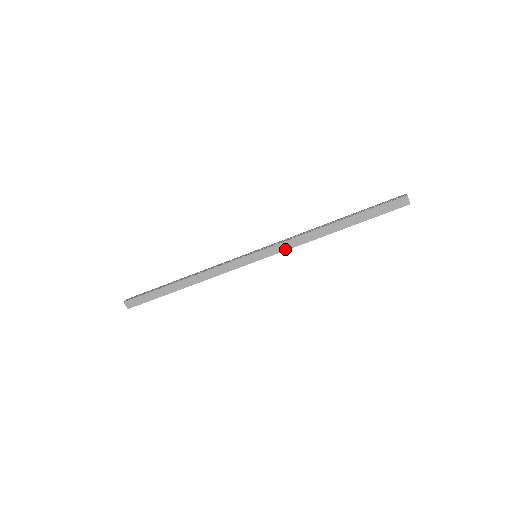
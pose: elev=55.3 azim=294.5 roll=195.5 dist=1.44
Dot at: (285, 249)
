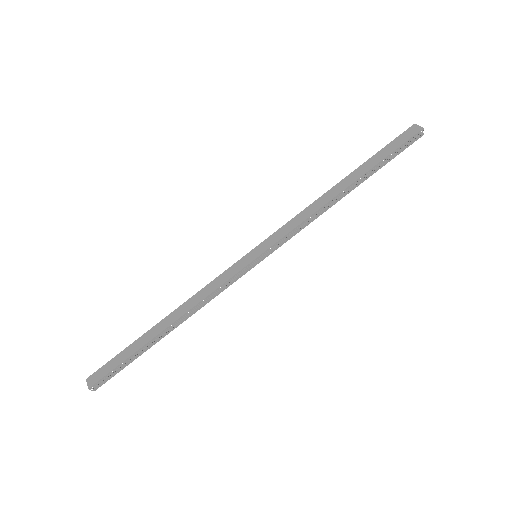
Dot at: (289, 231)
